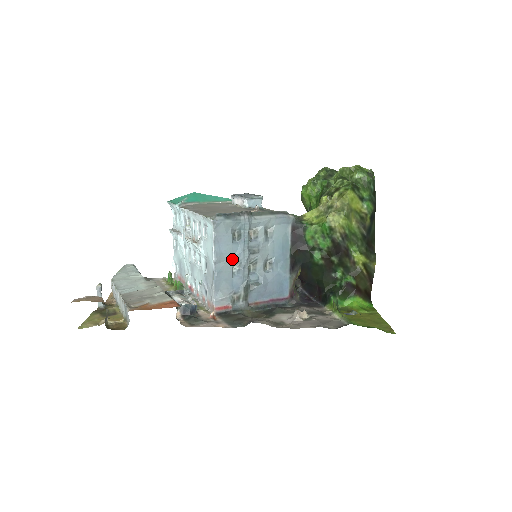
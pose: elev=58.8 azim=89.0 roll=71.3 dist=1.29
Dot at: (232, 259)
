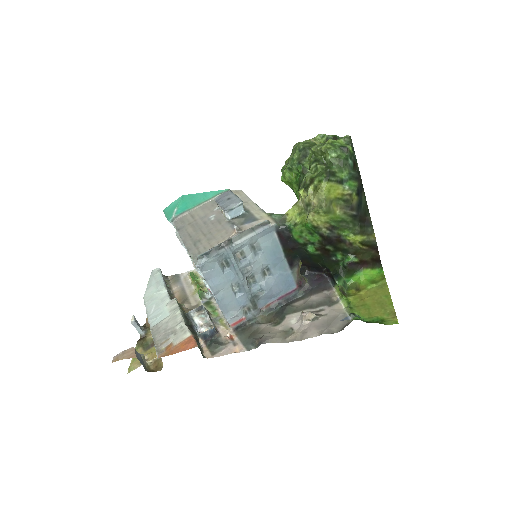
Dot at: (229, 284)
